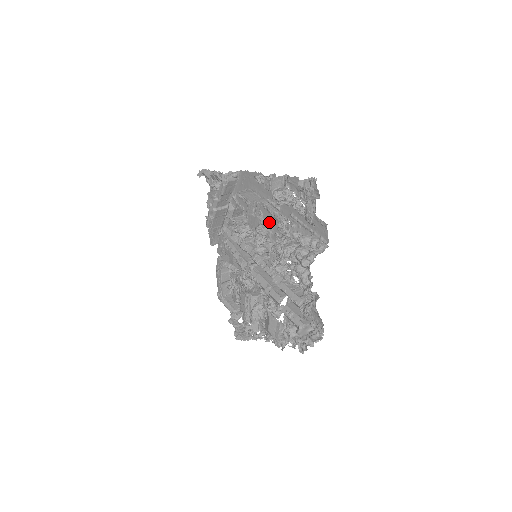
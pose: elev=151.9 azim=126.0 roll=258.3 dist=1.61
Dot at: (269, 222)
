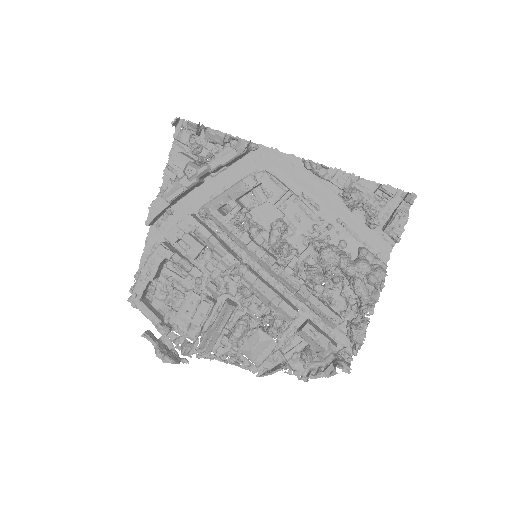
Dot at: (295, 219)
